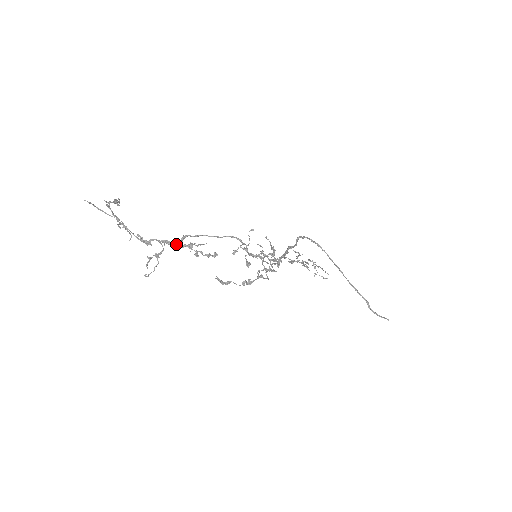
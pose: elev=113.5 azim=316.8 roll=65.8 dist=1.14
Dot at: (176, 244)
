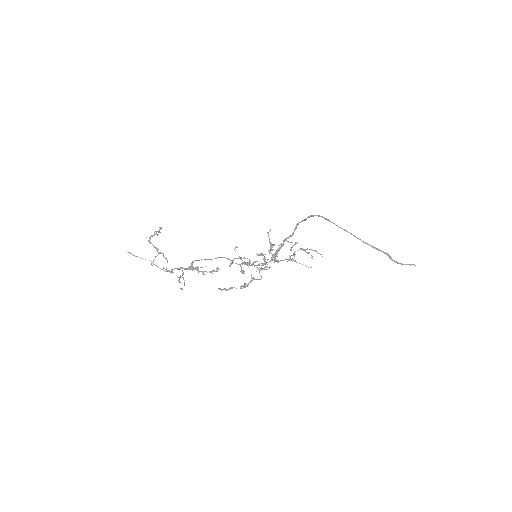
Dot at: (189, 268)
